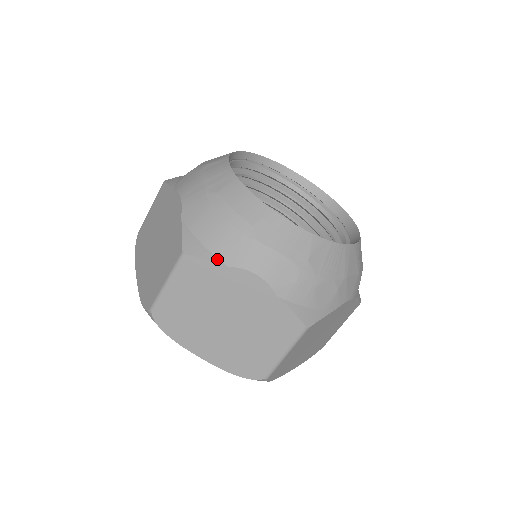
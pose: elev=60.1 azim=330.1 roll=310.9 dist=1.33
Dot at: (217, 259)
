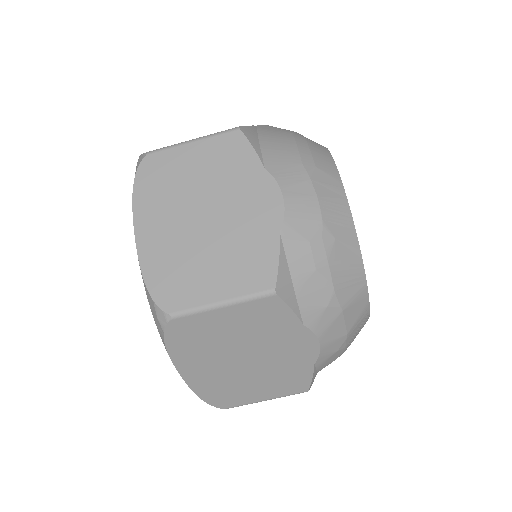
Dot at: (262, 156)
